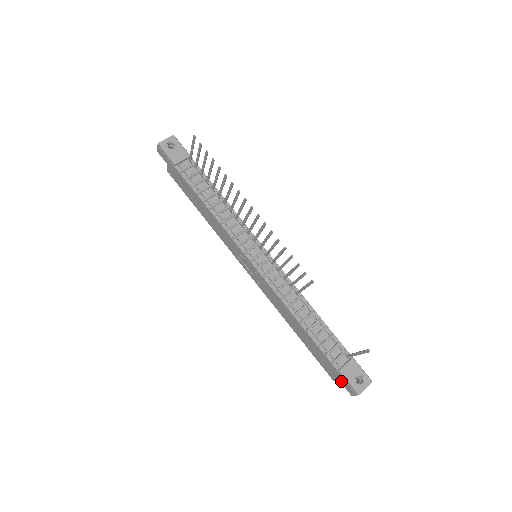
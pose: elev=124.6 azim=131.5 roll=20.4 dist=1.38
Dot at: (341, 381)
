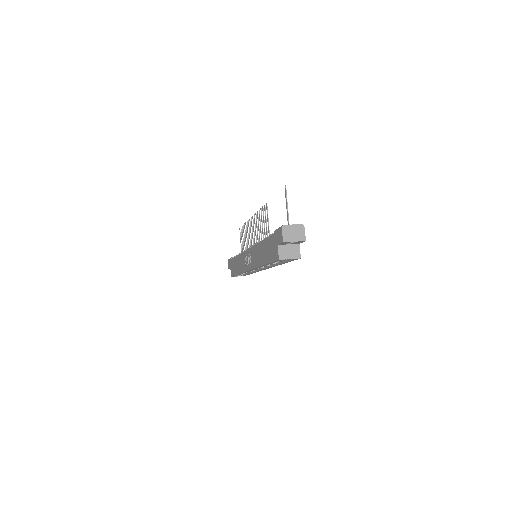
Dot at: (277, 242)
